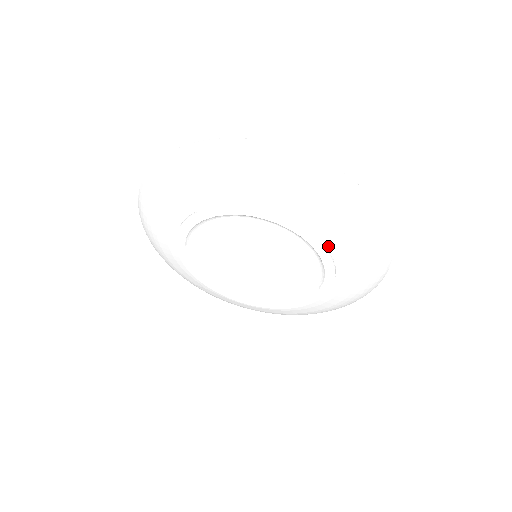
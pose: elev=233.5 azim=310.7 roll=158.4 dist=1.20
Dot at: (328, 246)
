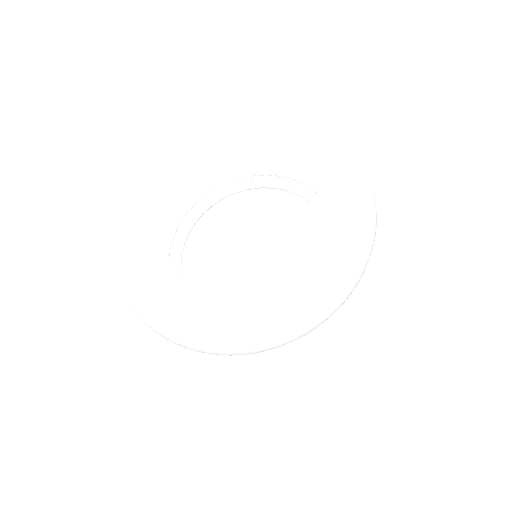
Dot at: (317, 191)
